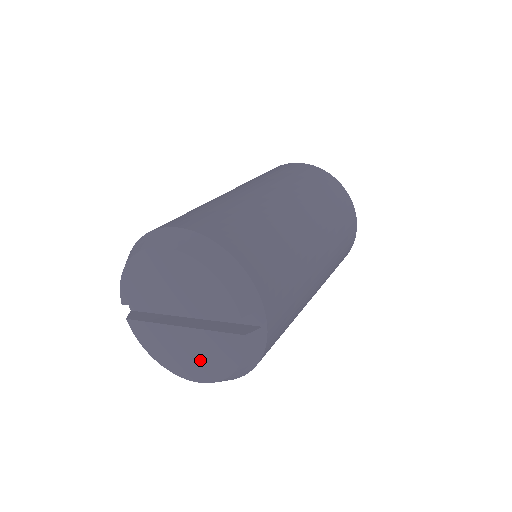
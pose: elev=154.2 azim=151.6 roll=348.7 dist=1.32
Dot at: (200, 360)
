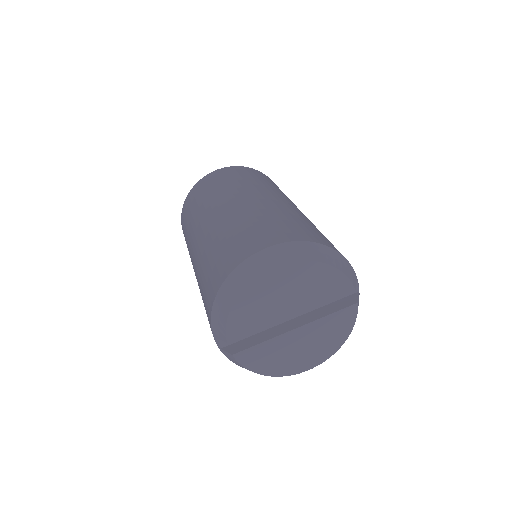
Dot at: (315, 347)
